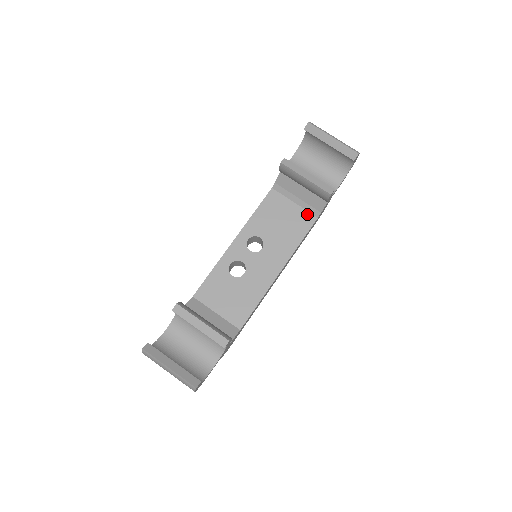
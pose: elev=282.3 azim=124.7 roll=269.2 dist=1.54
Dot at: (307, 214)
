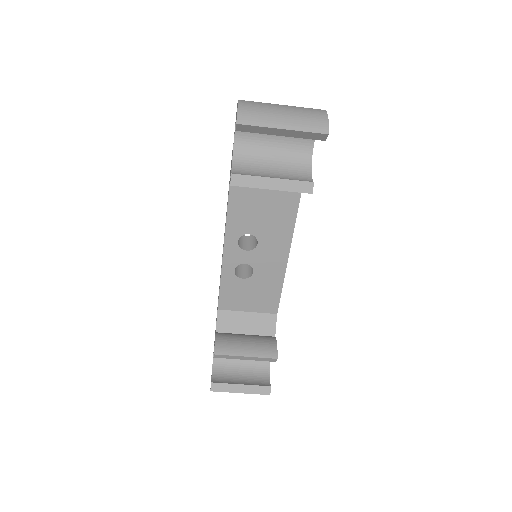
Dot at: occluded
